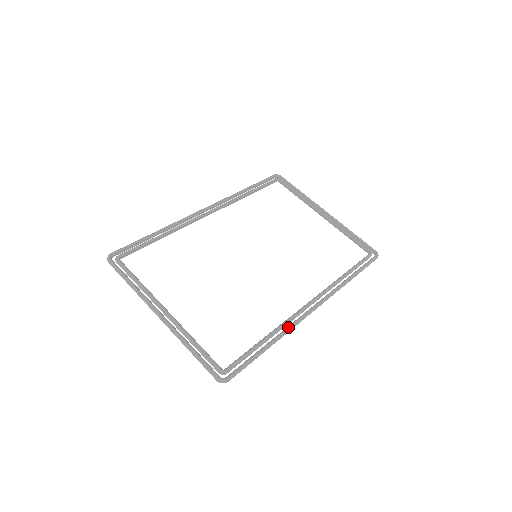
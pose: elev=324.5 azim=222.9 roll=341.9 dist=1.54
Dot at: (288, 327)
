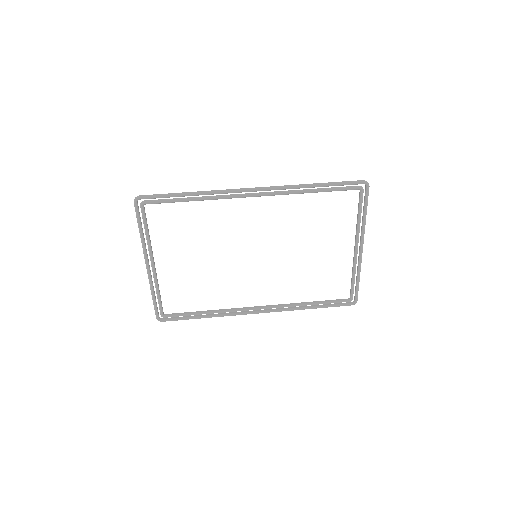
Dot at: (227, 315)
